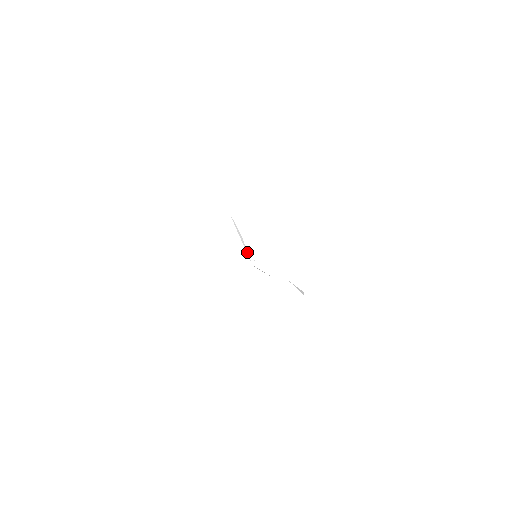
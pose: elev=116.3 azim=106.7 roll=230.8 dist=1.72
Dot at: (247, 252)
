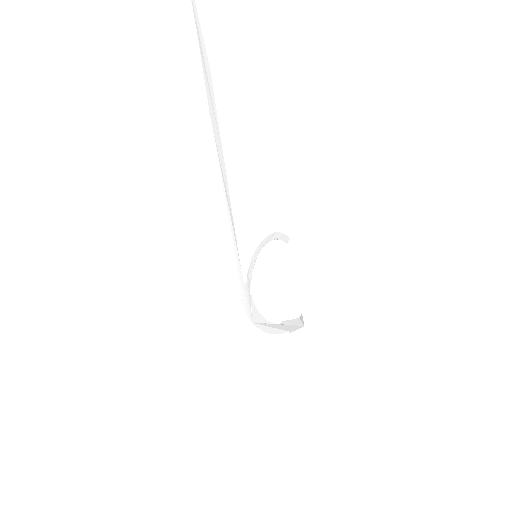
Dot at: (268, 325)
